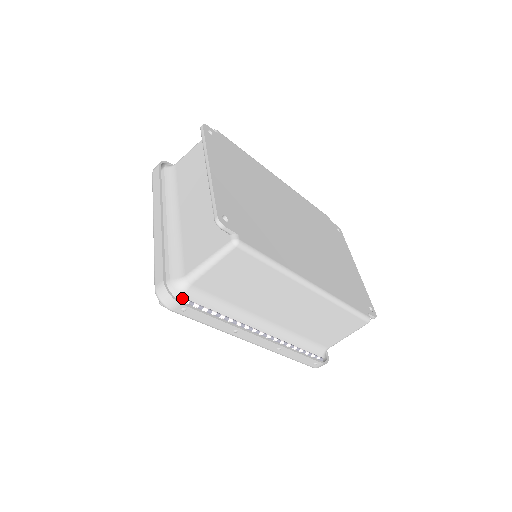
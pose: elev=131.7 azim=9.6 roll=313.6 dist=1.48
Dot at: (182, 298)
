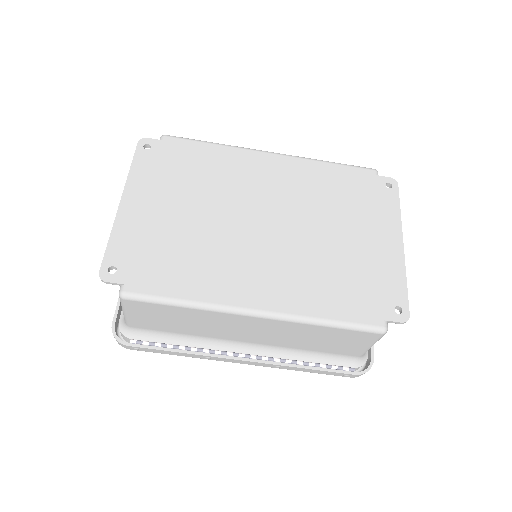
Dot at: (130, 339)
